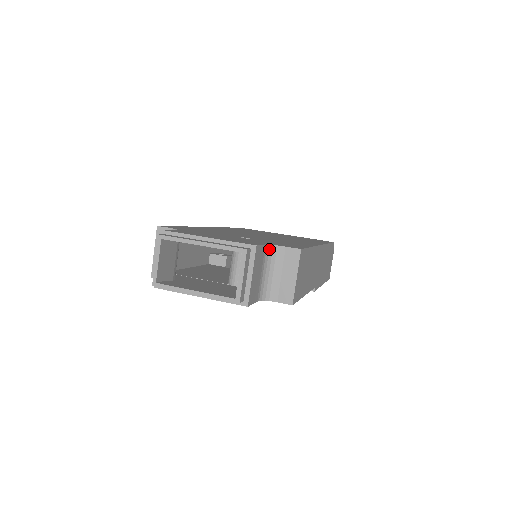
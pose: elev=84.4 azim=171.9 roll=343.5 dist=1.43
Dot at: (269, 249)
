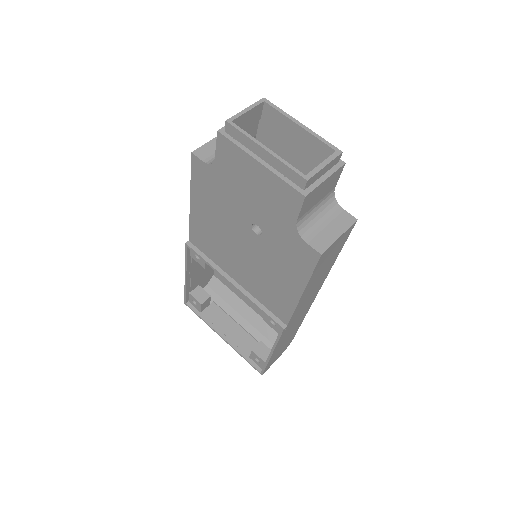
Dot at: (332, 197)
